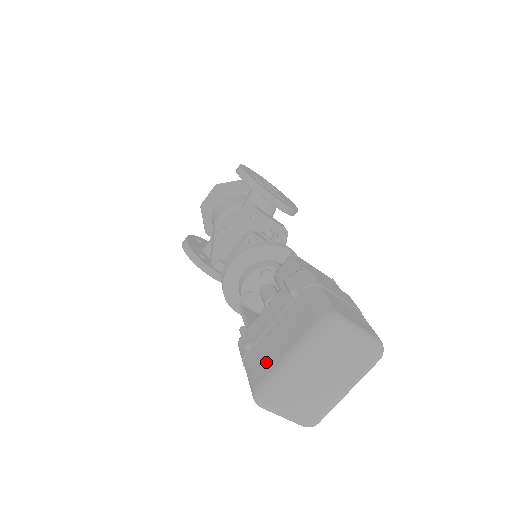
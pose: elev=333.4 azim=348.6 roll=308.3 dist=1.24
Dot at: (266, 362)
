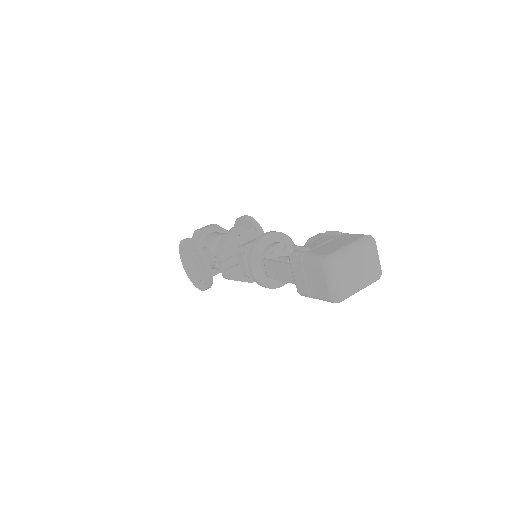
Dot at: (330, 249)
